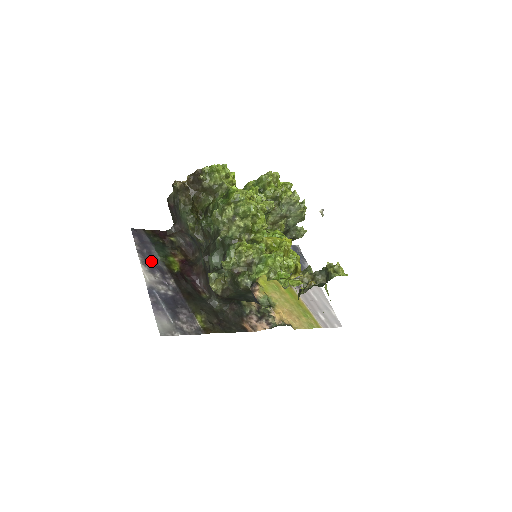
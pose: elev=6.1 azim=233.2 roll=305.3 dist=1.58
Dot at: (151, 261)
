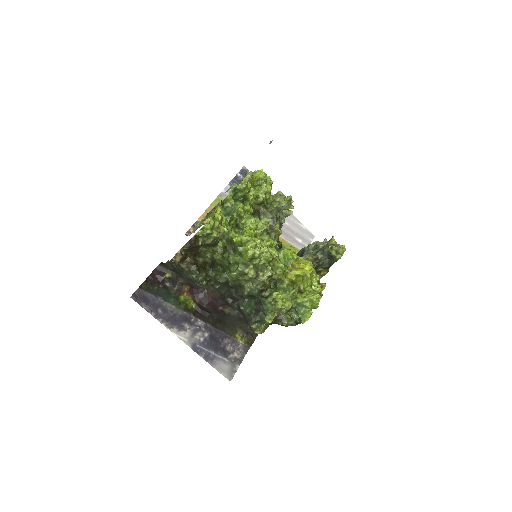
Dot at: (172, 317)
